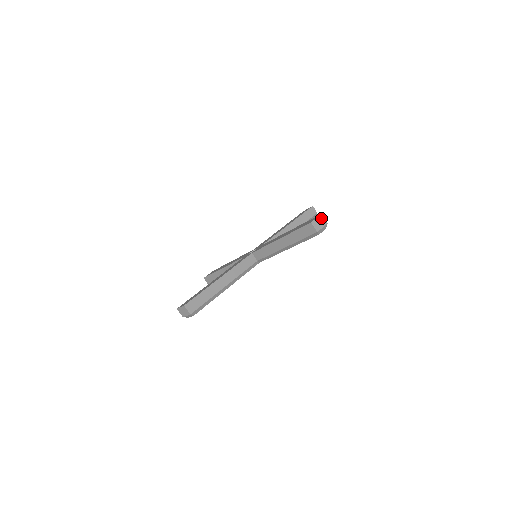
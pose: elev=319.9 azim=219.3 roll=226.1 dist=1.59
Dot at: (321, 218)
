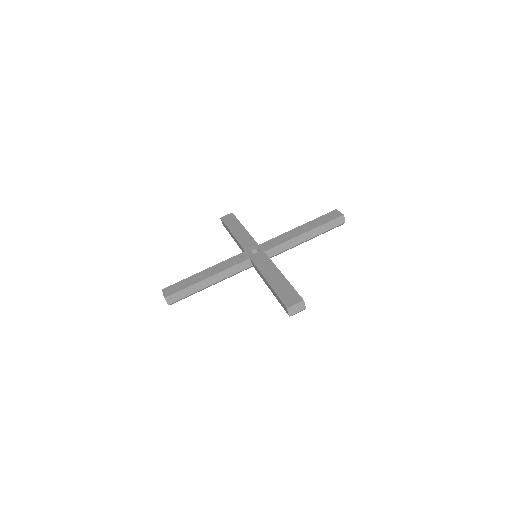
Dot at: (301, 304)
